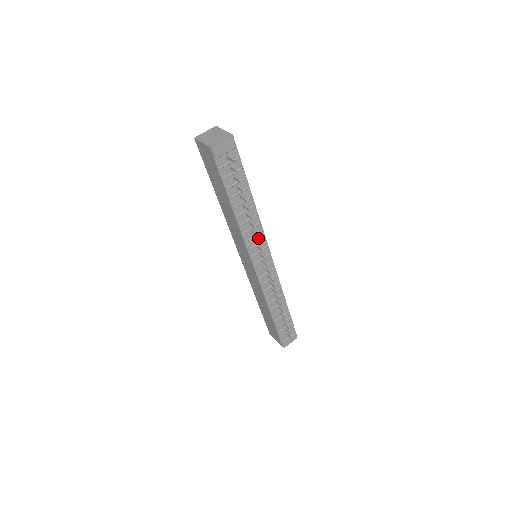
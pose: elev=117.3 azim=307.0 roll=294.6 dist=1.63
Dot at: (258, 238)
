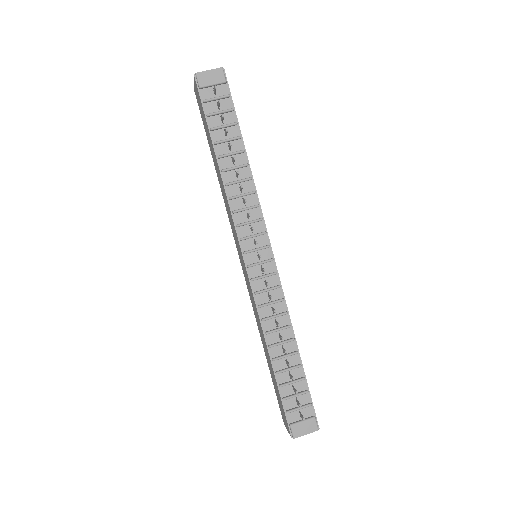
Dot at: (253, 216)
